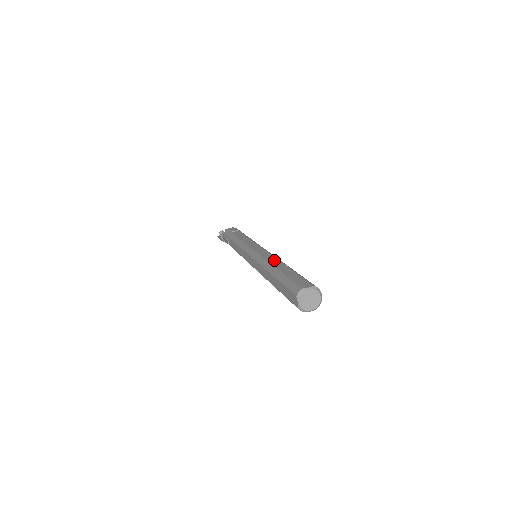
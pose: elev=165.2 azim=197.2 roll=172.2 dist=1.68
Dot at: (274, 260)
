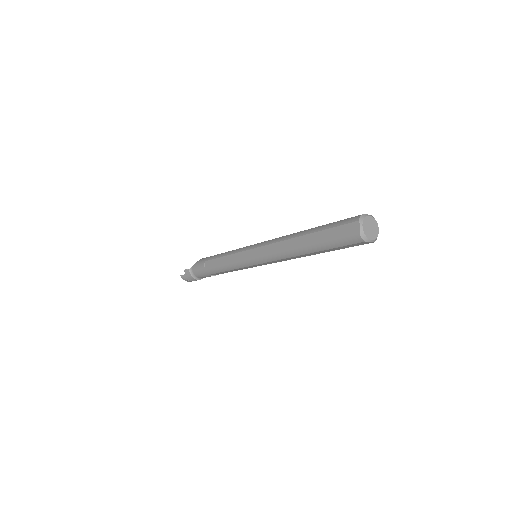
Dot at: occluded
